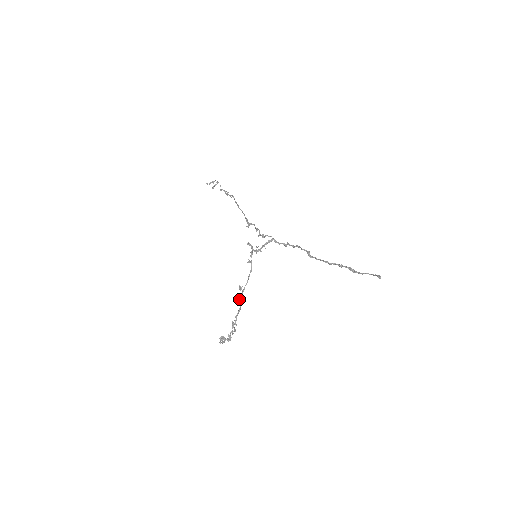
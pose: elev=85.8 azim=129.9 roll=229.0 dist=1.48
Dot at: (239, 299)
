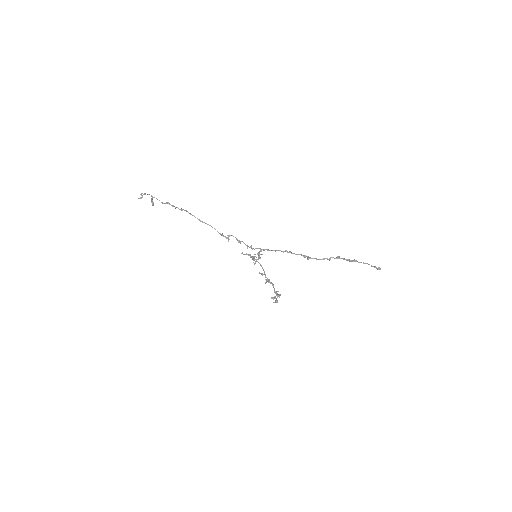
Dot at: occluded
